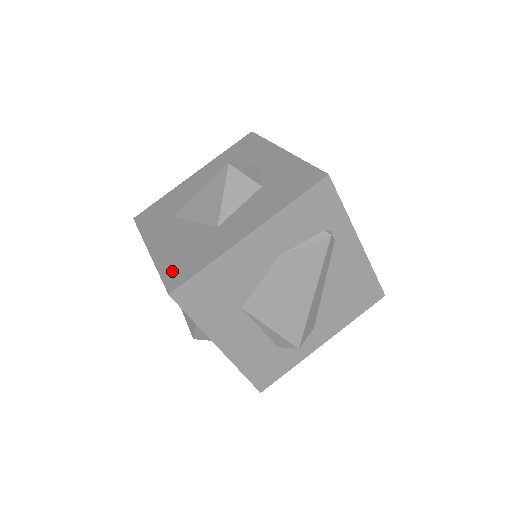
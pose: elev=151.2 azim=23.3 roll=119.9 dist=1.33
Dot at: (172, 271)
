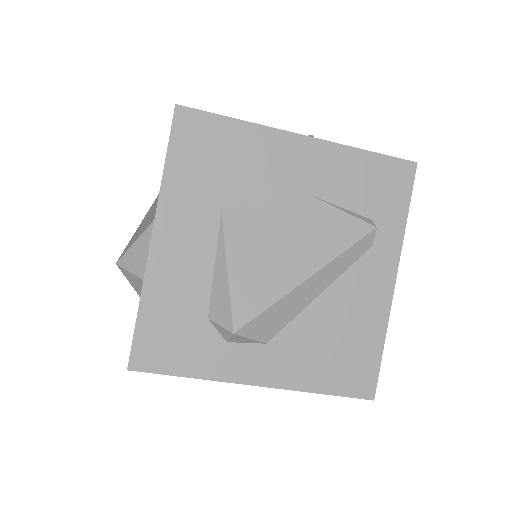
Dot at: occluded
